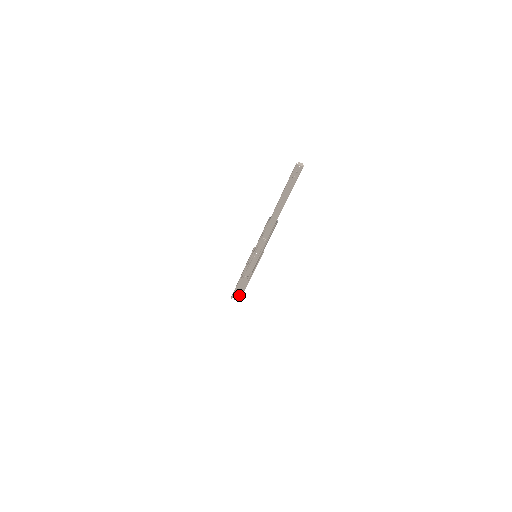
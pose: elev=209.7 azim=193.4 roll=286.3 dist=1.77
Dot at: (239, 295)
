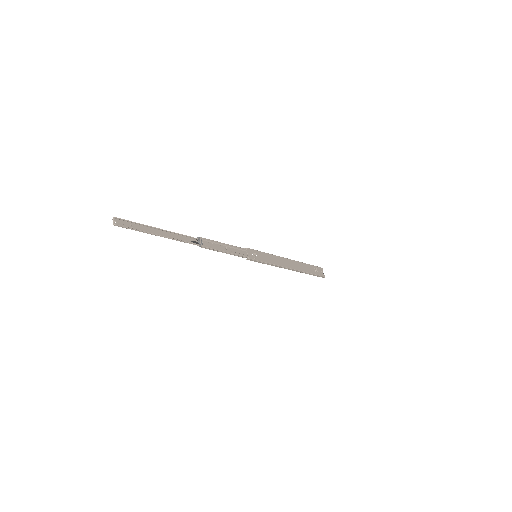
Dot at: (318, 272)
